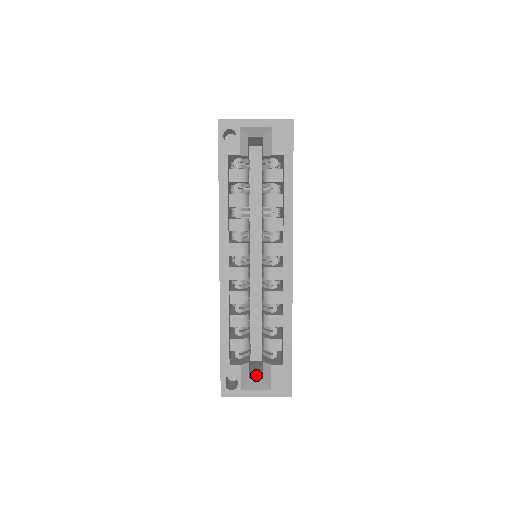
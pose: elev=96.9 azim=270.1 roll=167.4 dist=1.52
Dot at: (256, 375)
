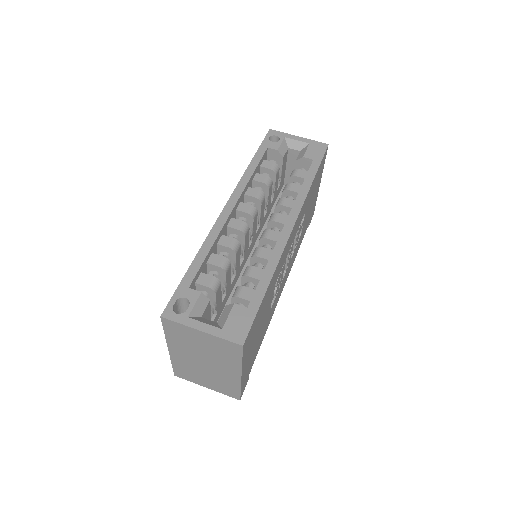
Dot at: occluded
